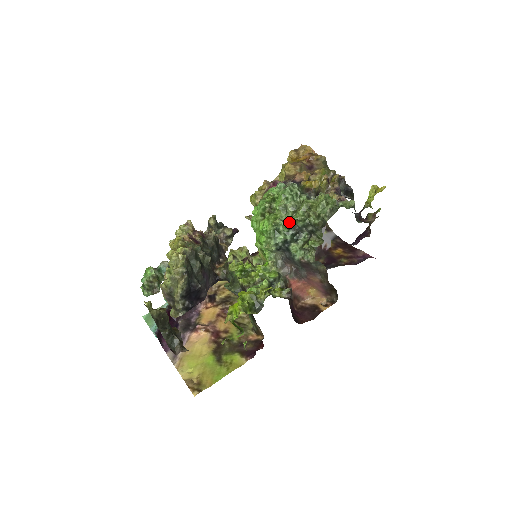
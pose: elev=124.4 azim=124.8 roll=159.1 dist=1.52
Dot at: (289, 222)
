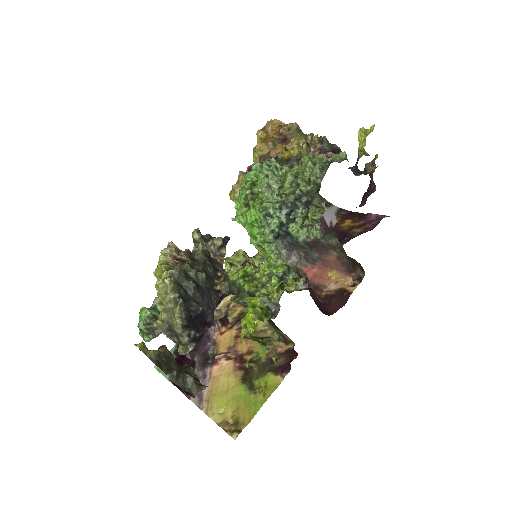
Dot at: (278, 201)
